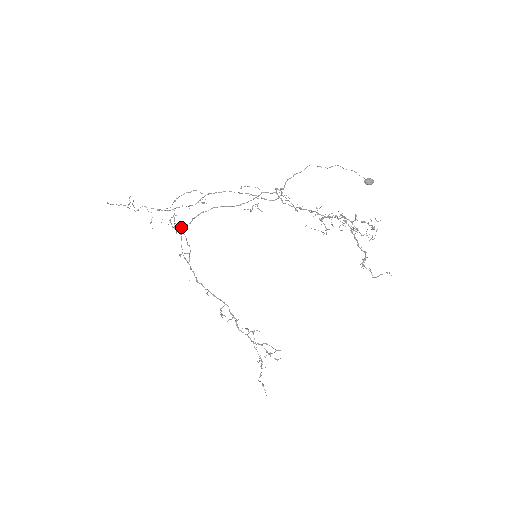
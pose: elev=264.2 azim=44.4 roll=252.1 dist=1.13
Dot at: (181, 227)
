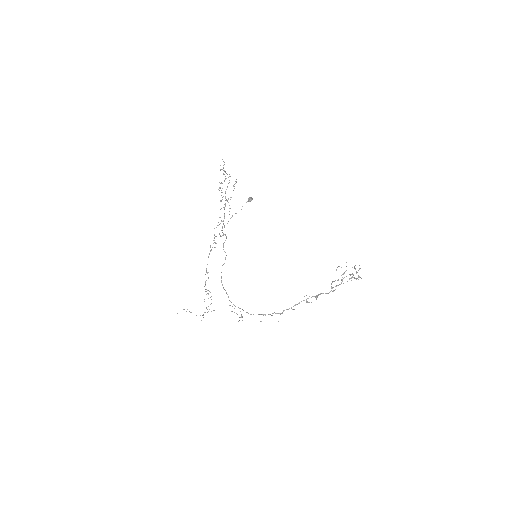
Dot at: (229, 300)
